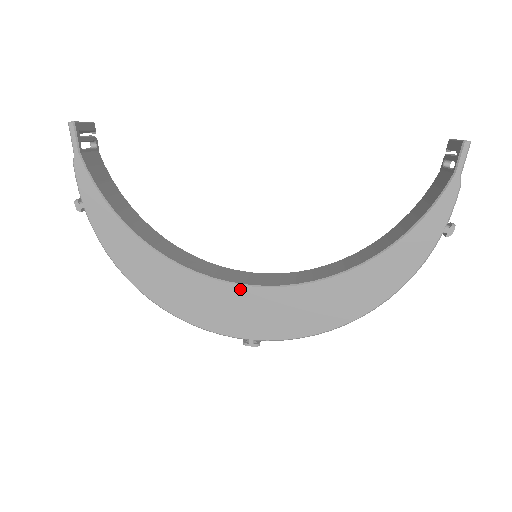
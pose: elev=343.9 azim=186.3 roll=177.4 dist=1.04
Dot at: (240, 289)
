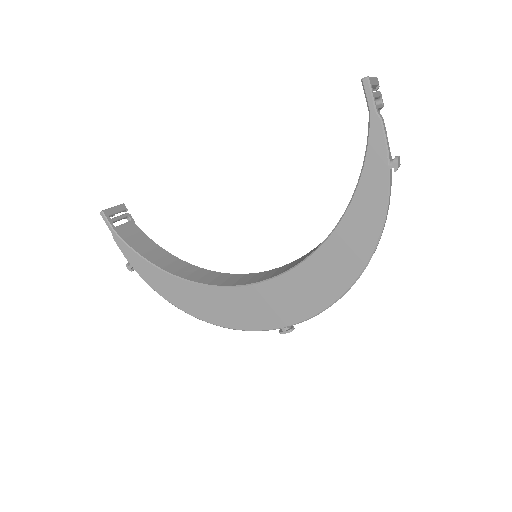
Dot at: (254, 288)
